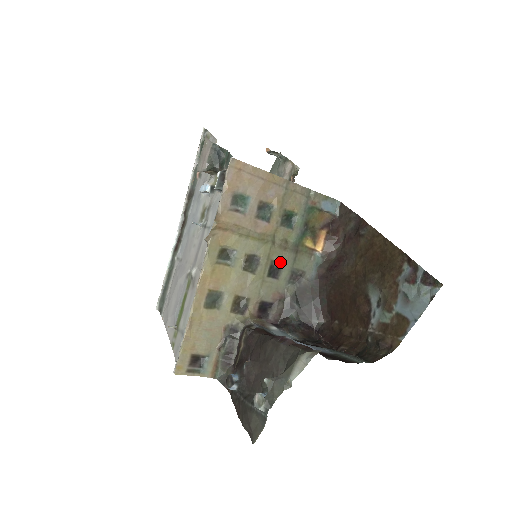
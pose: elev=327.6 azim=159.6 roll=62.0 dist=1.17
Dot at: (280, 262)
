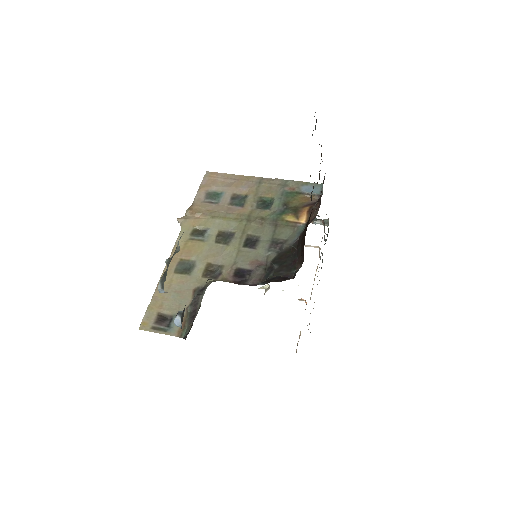
Dot at: (257, 235)
